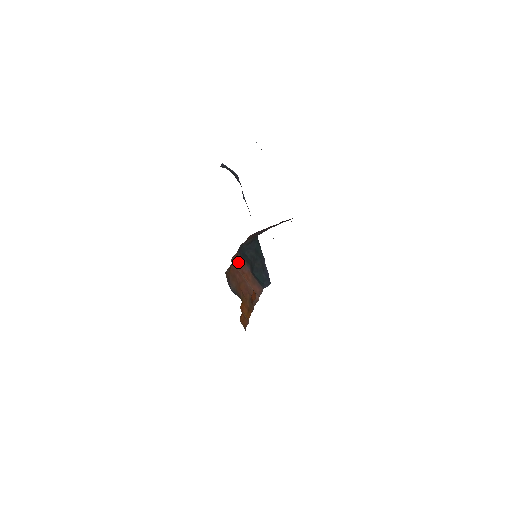
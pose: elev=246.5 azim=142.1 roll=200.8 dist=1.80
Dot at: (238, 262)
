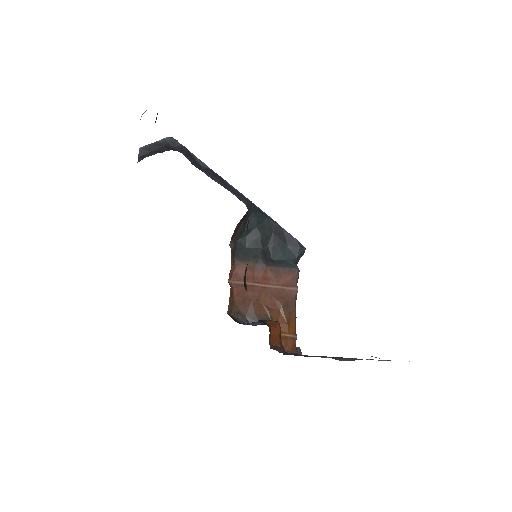
Dot at: (241, 273)
